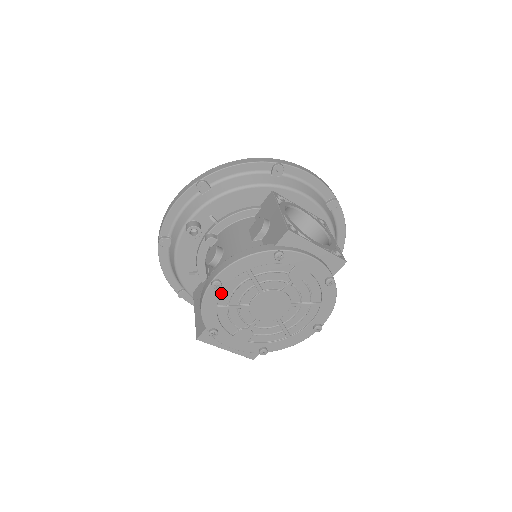
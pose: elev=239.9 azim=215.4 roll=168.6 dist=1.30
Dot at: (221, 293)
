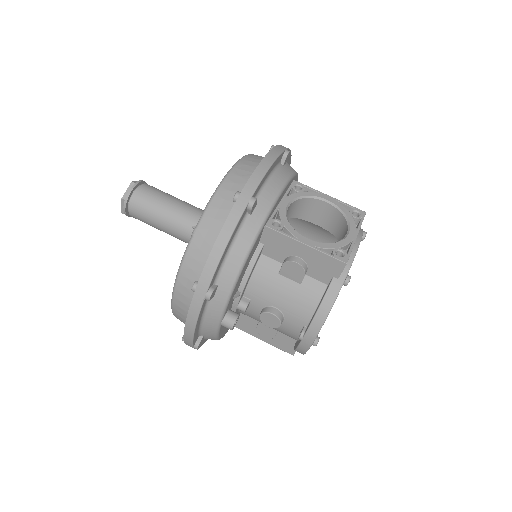
Dot at: occluded
